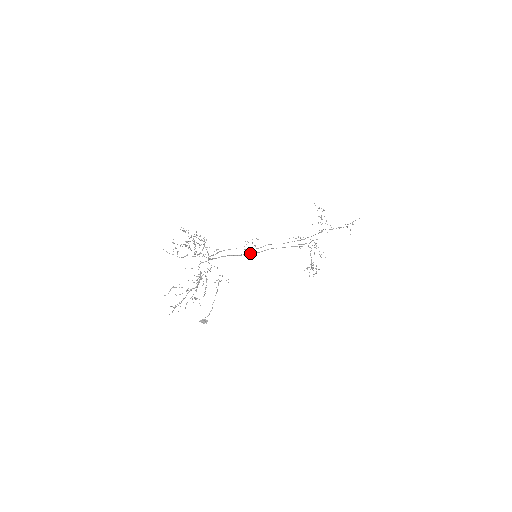
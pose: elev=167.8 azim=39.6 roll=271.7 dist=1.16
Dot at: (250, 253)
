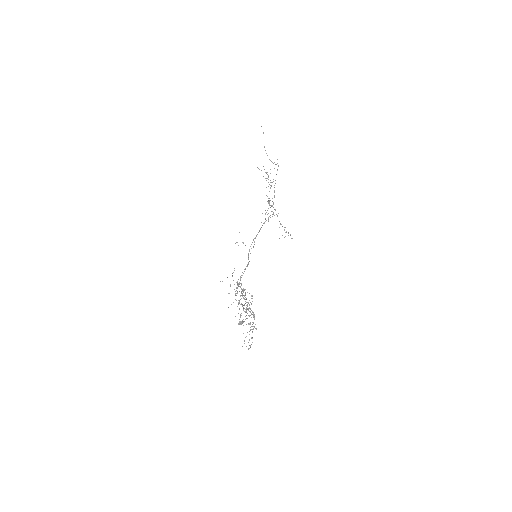
Dot at: (248, 254)
